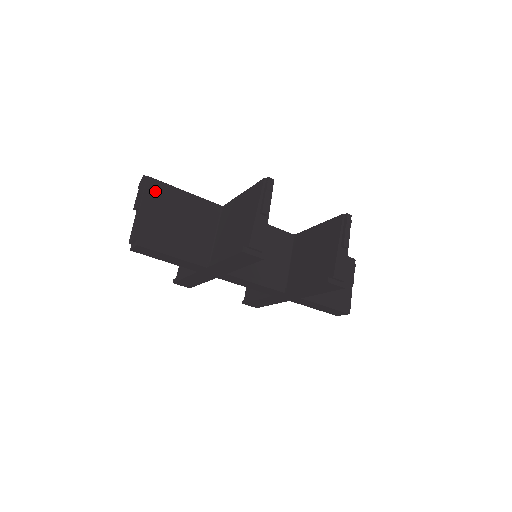
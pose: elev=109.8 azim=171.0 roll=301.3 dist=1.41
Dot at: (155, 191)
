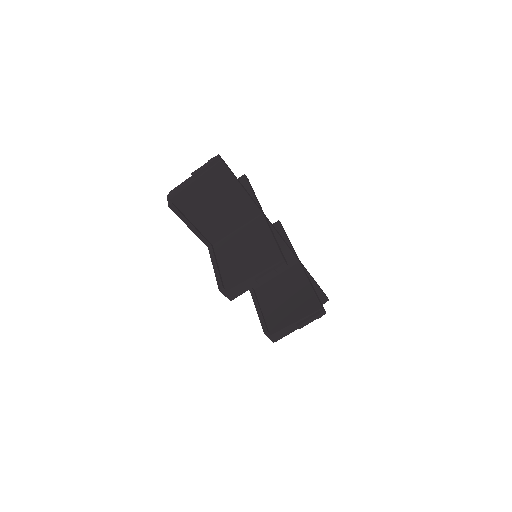
Dot at: (218, 175)
